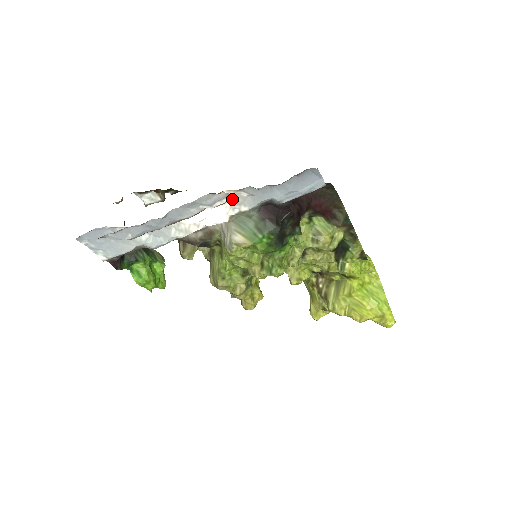
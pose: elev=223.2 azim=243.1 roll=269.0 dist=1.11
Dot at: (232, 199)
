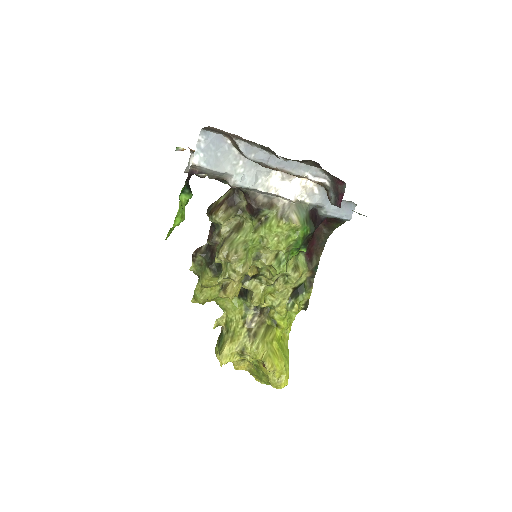
Dot at: (307, 189)
